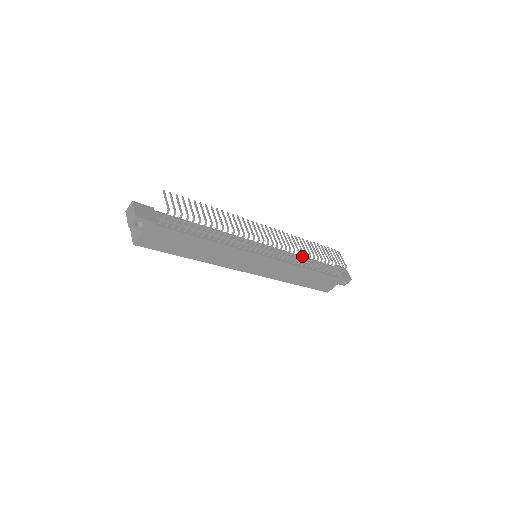
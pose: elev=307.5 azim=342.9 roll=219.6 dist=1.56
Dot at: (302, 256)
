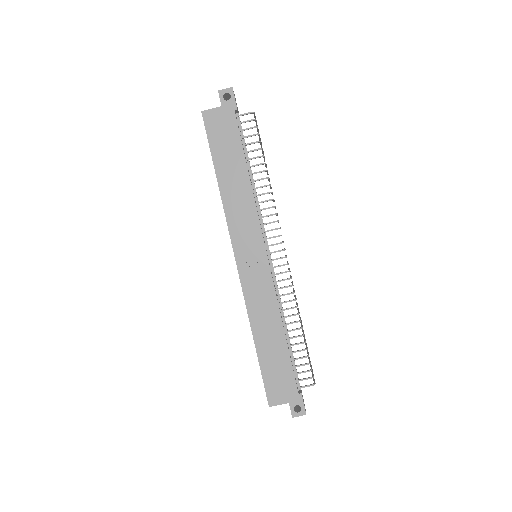
Dot at: occluded
